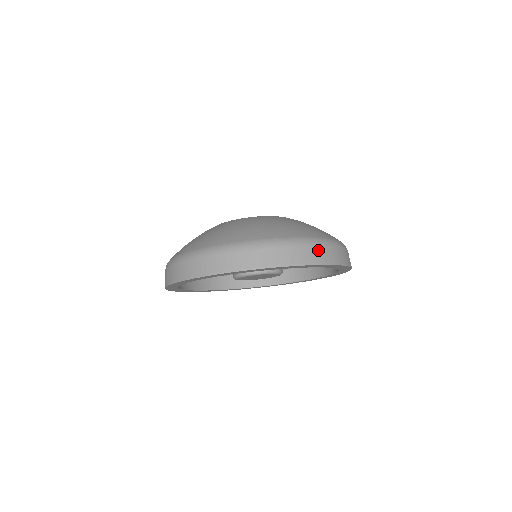
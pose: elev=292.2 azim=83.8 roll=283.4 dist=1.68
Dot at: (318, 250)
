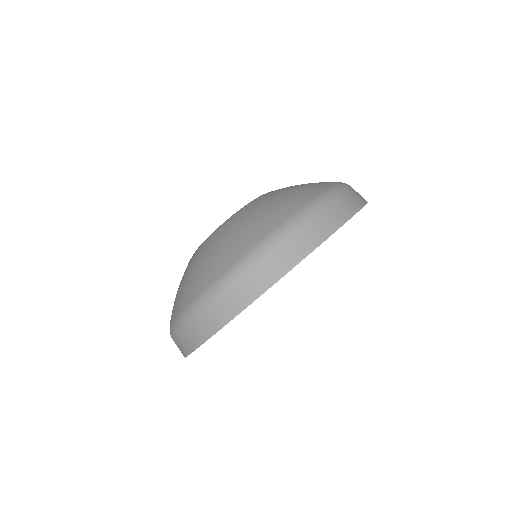
Dot at: (354, 191)
